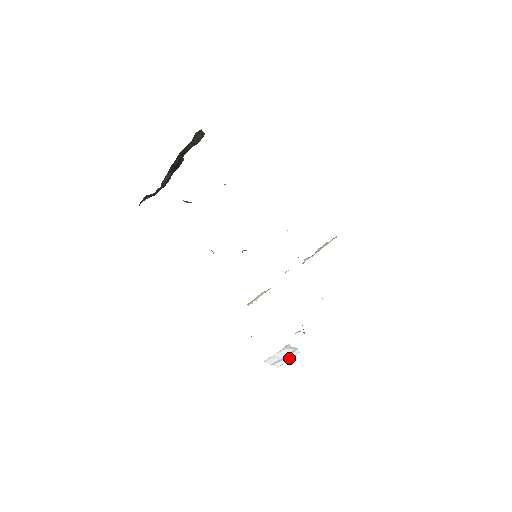
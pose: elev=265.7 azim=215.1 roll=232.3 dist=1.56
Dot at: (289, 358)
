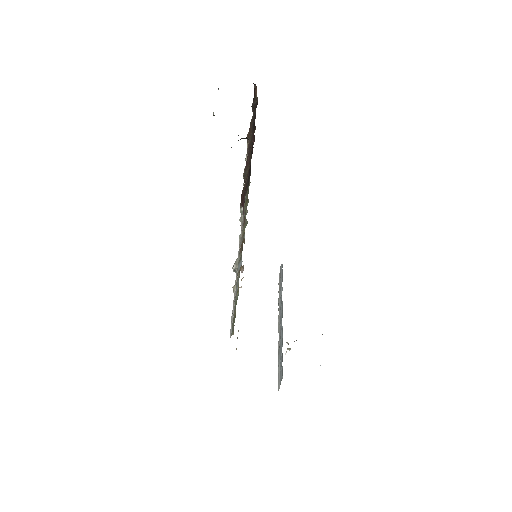
Dot at: occluded
